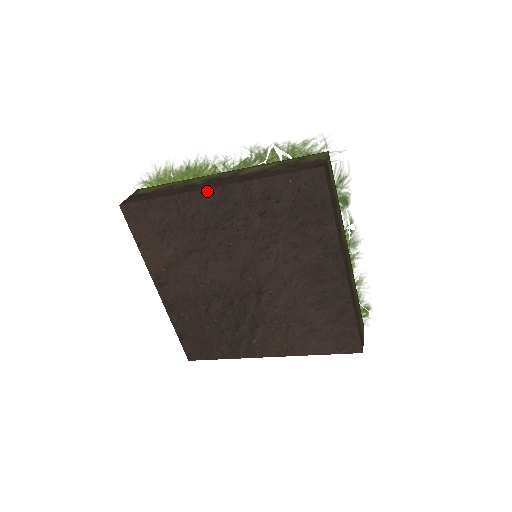
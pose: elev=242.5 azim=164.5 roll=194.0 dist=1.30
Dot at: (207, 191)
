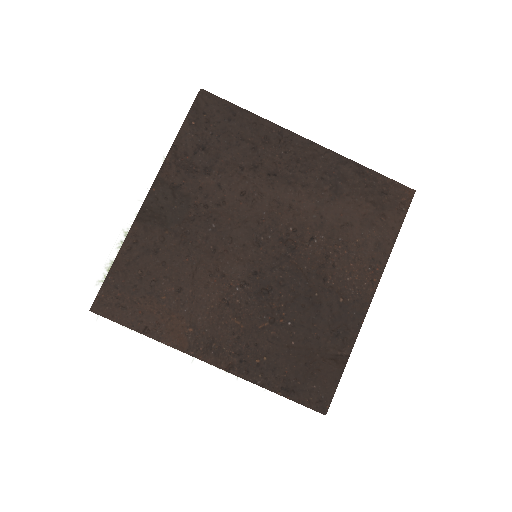
Dot at: (146, 203)
